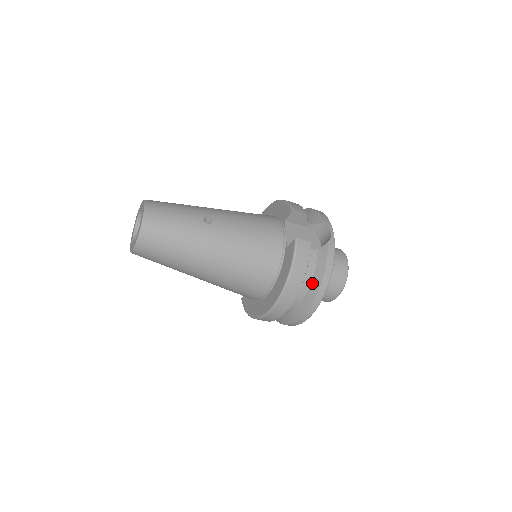
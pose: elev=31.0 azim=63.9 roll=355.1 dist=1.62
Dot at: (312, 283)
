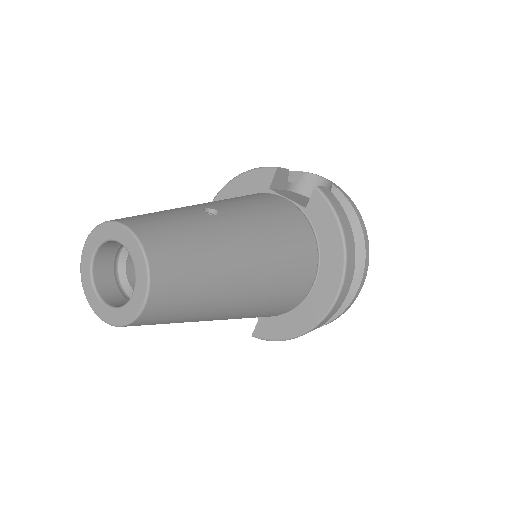
Dot at: occluded
